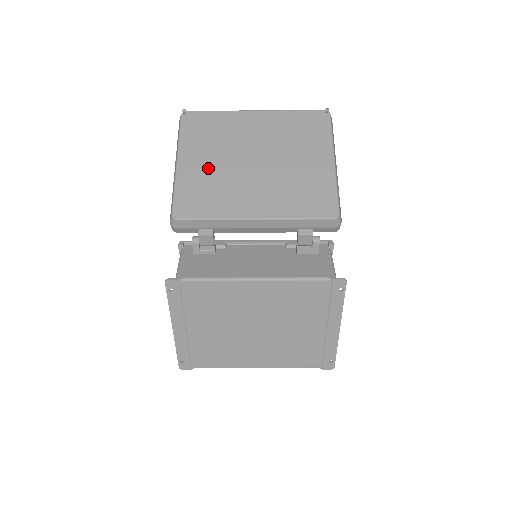
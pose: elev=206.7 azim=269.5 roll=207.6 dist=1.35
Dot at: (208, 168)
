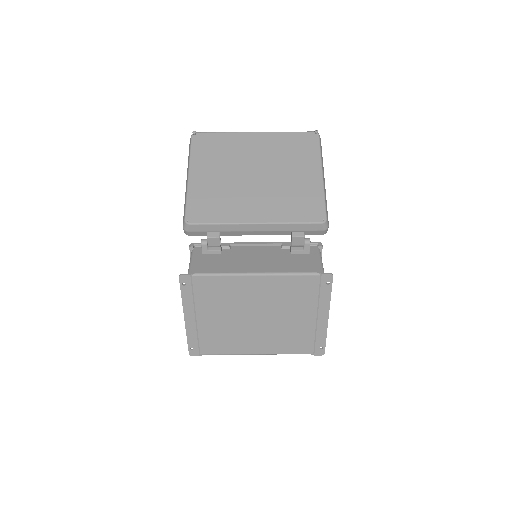
Dot at: (215, 181)
